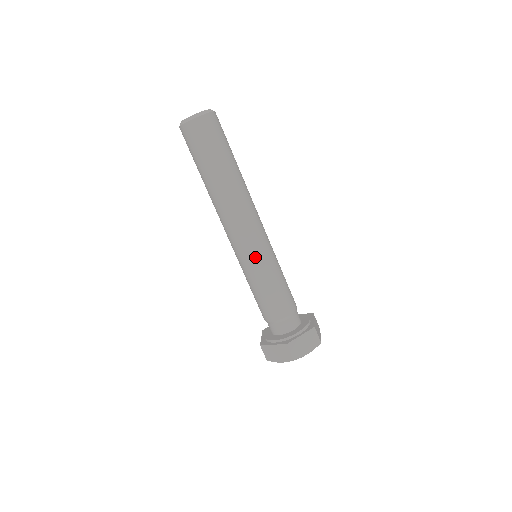
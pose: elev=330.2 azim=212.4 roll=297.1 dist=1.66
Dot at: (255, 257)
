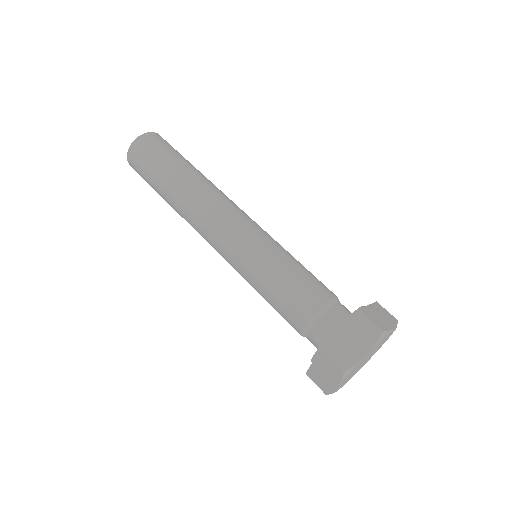
Dot at: (259, 235)
